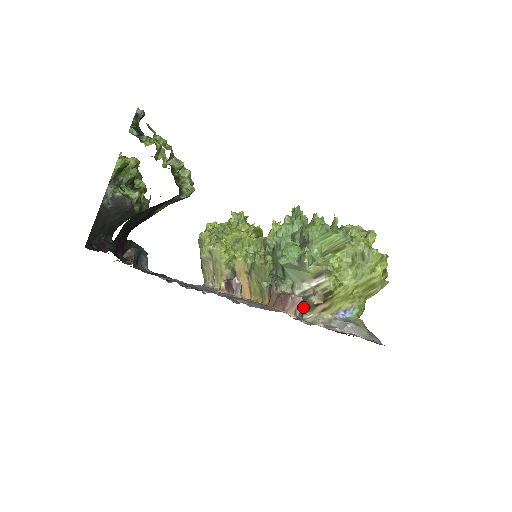
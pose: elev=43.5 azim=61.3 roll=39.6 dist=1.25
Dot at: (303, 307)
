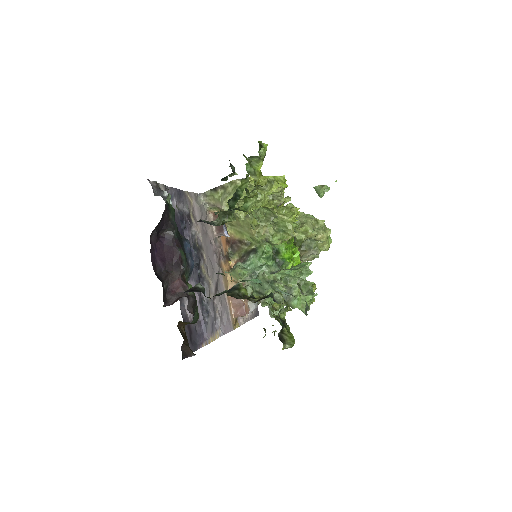
Dot at: occluded
